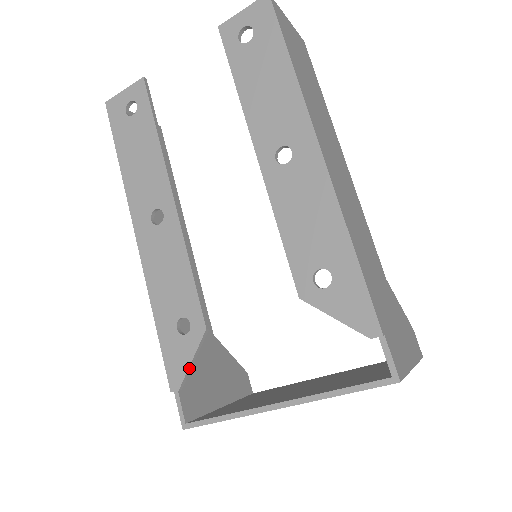
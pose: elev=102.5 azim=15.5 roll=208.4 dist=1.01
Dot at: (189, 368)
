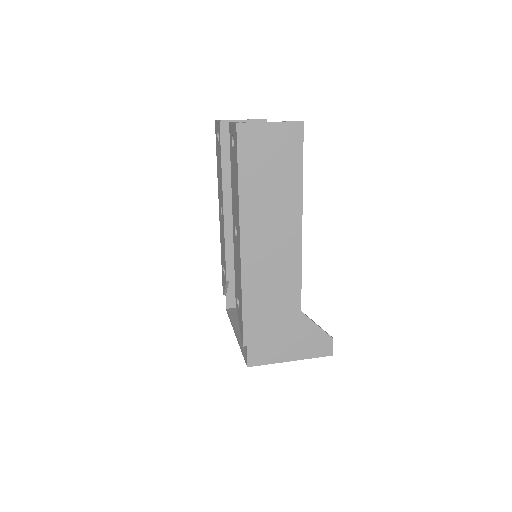
Dot at: (225, 290)
